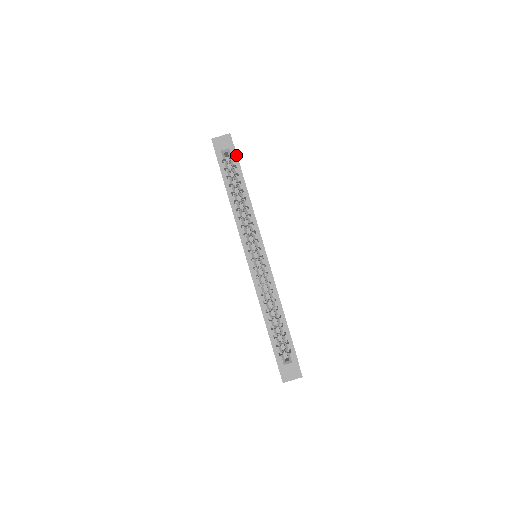
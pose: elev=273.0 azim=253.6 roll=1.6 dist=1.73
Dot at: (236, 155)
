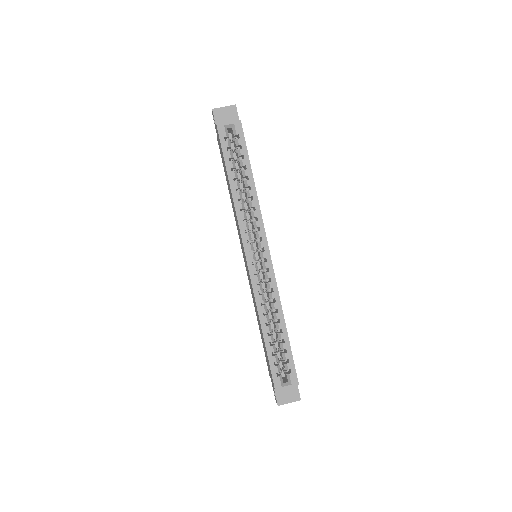
Dot at: (242, 133)
